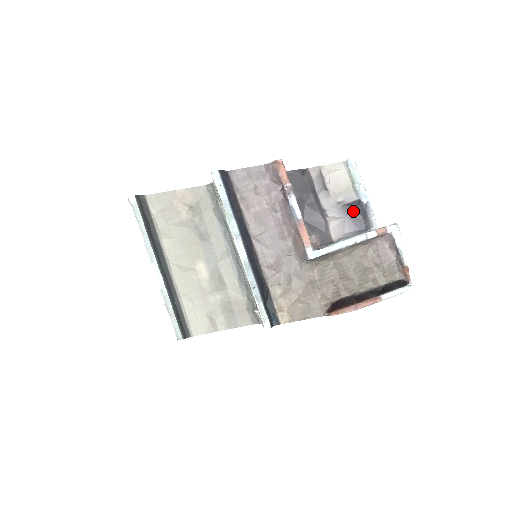
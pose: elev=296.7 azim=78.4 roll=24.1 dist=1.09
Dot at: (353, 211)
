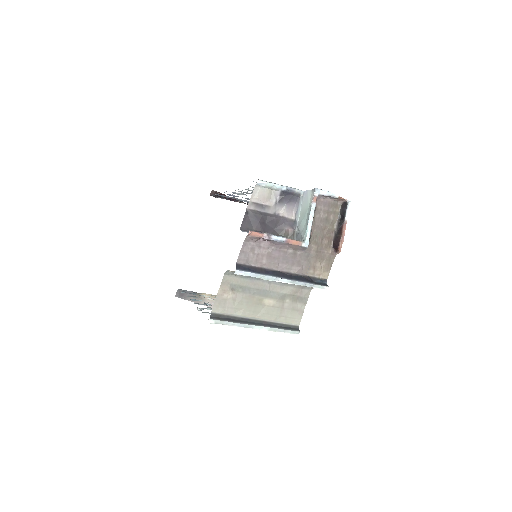
Dot at: (285, 198)
